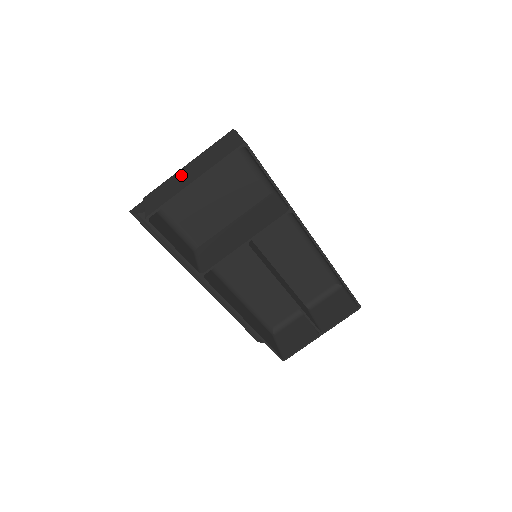
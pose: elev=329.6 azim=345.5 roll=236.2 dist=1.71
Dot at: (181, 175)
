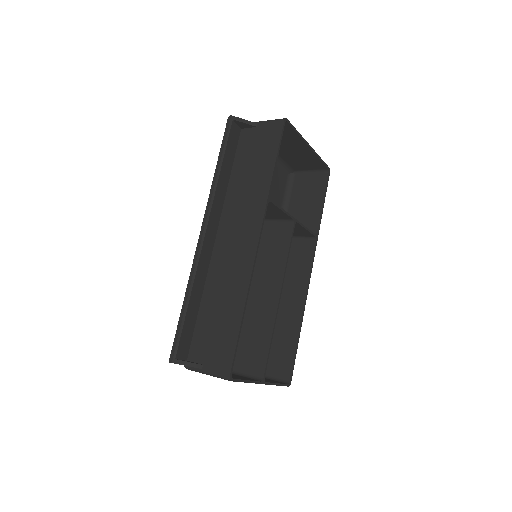
Dot at: occluded
